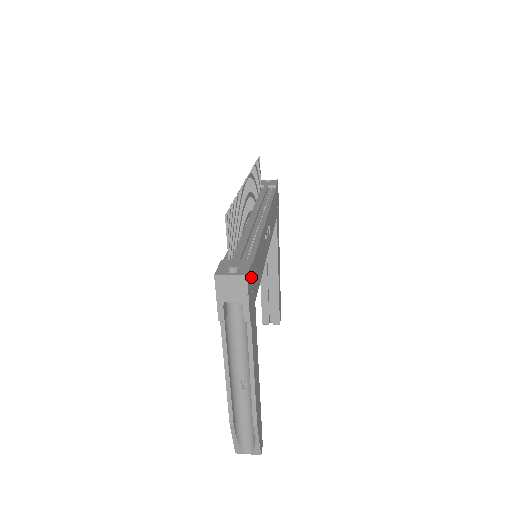
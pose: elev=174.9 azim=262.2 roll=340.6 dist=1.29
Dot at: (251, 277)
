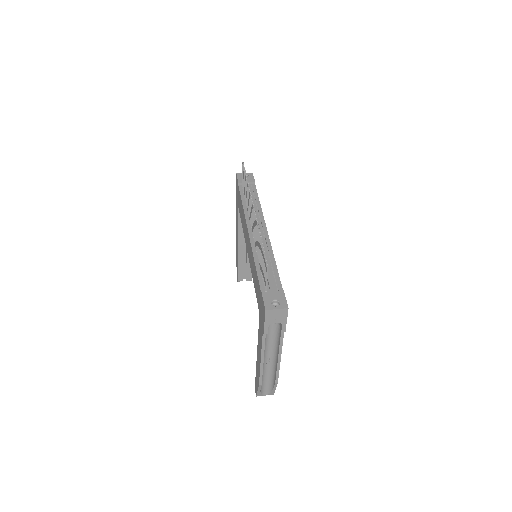
Dot at: occluded
